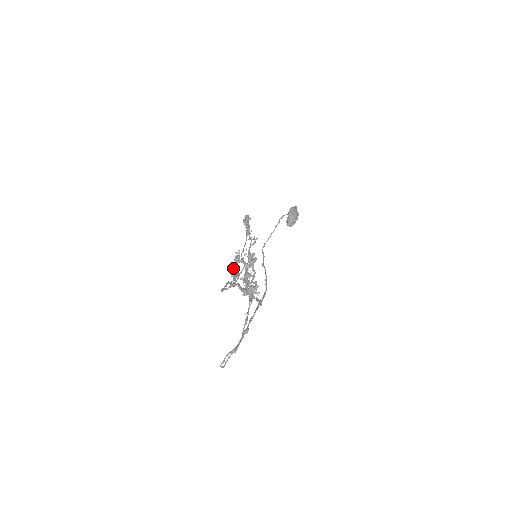
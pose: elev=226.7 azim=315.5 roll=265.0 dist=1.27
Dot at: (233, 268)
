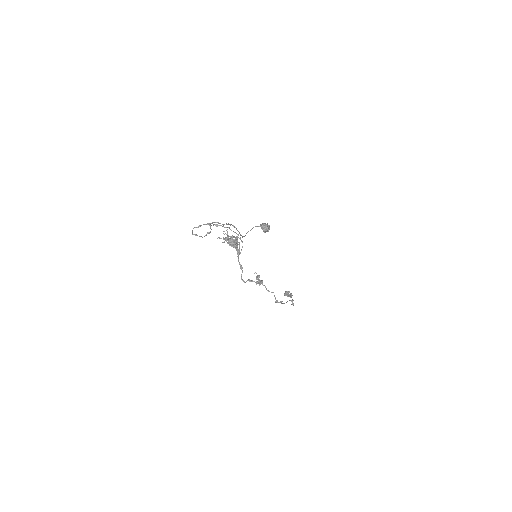
Dot at: (257, 282)
